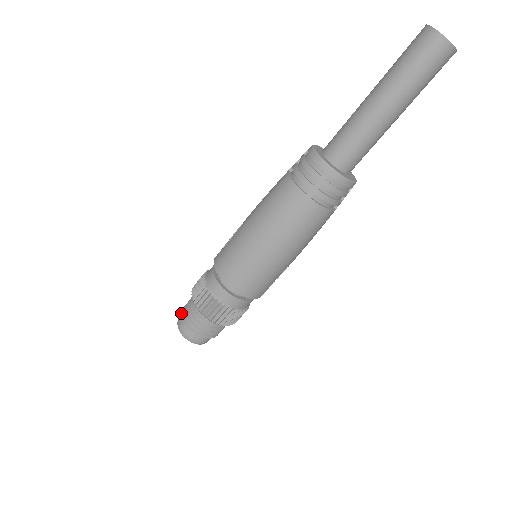
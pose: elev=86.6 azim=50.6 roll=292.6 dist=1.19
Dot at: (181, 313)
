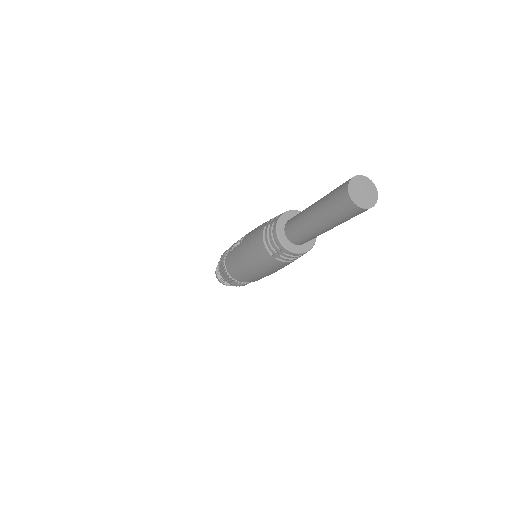
Dot at: (216, 268)
